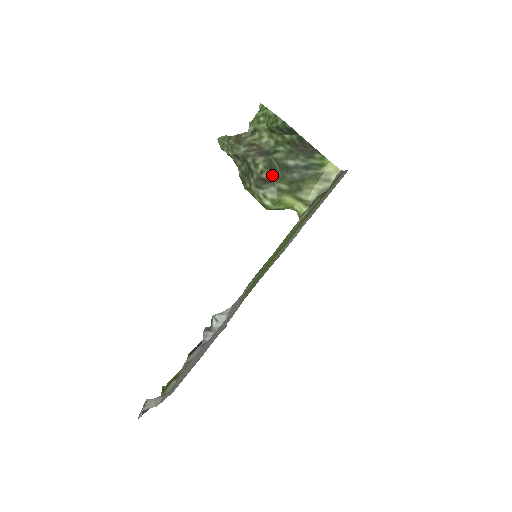
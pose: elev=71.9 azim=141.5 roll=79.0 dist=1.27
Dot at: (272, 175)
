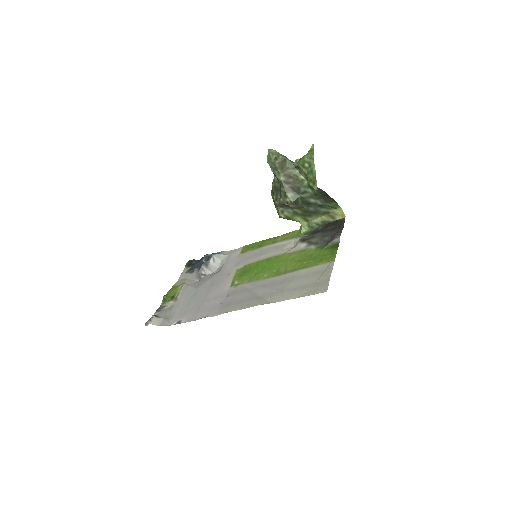
Dot at: (294, 206)
